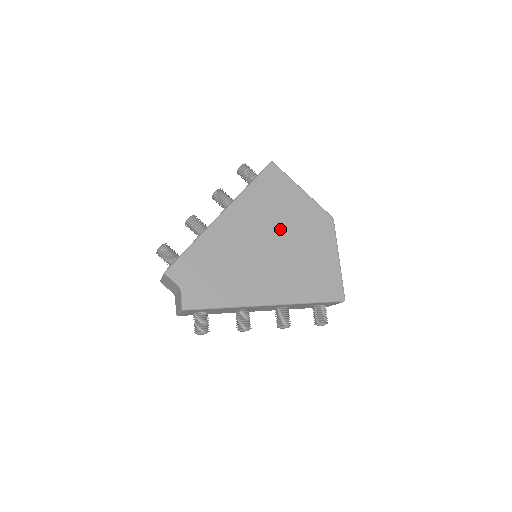
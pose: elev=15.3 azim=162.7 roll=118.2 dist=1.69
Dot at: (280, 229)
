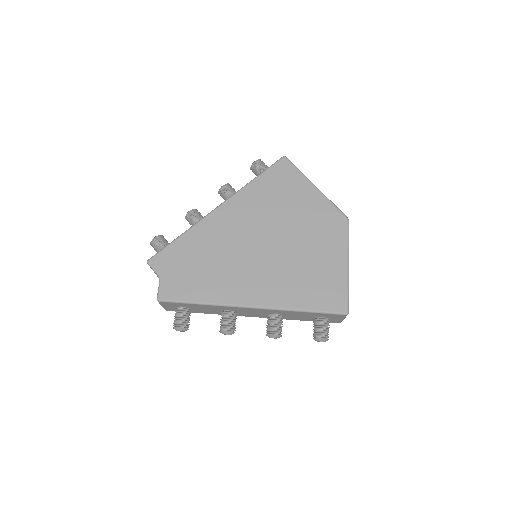
Dot at: (280, 227)
